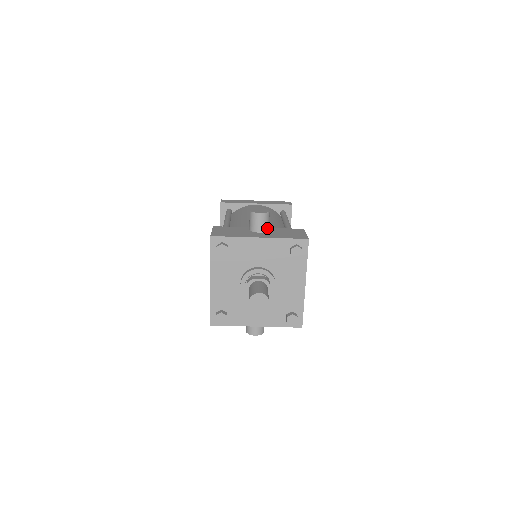
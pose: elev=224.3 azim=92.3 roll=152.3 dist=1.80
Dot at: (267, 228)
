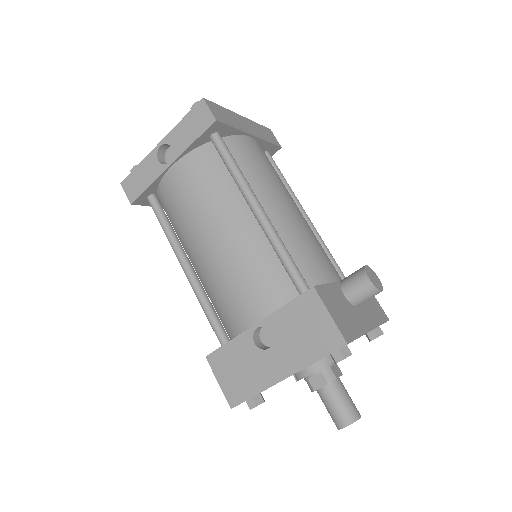
Dot at: occluded
